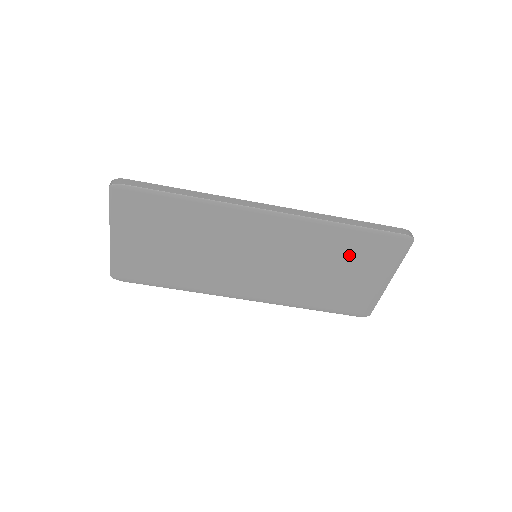
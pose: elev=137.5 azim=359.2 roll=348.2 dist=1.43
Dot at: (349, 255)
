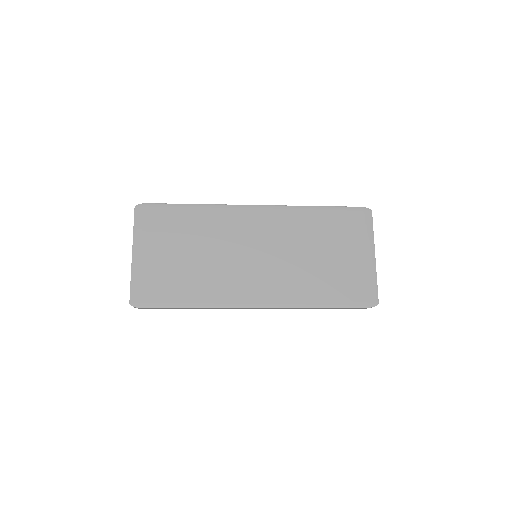
Dot at: (329, 235)
